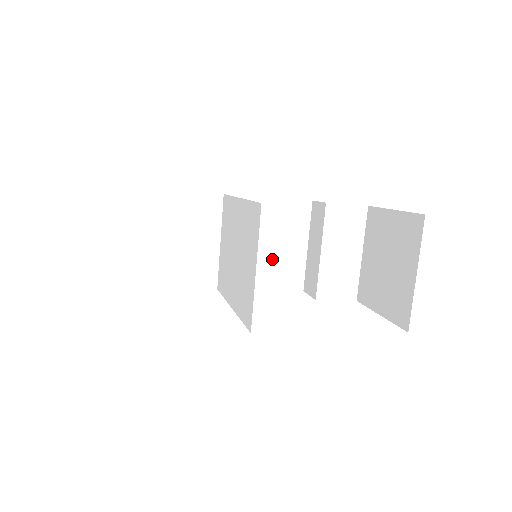
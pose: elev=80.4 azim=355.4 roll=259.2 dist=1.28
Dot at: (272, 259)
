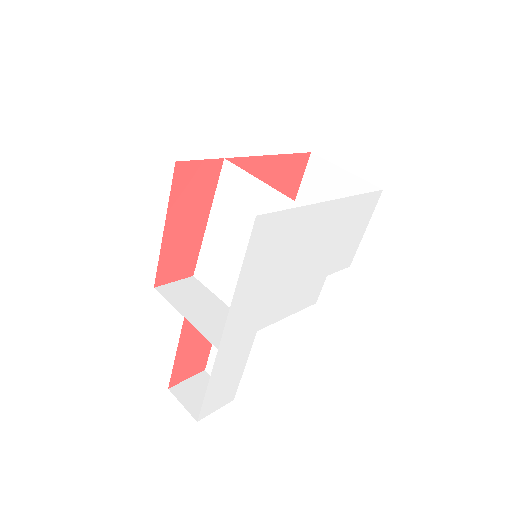
Dot at: occluded
